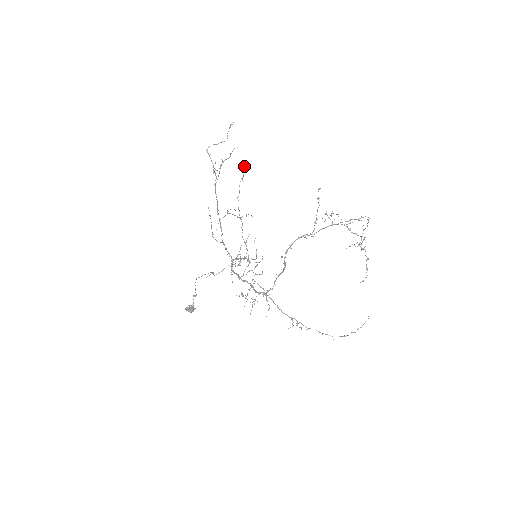
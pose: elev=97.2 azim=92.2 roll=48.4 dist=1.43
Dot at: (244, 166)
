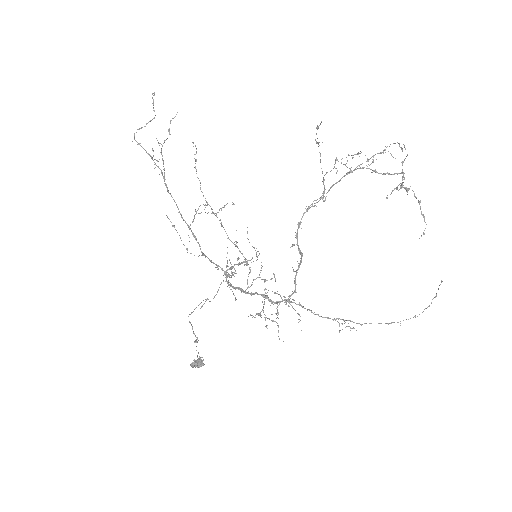
Dot at: occluded
